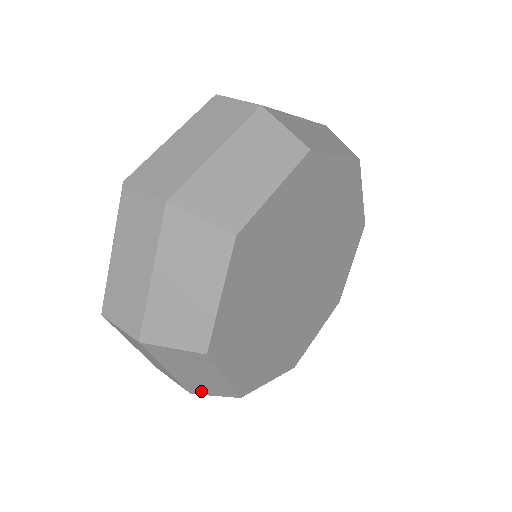
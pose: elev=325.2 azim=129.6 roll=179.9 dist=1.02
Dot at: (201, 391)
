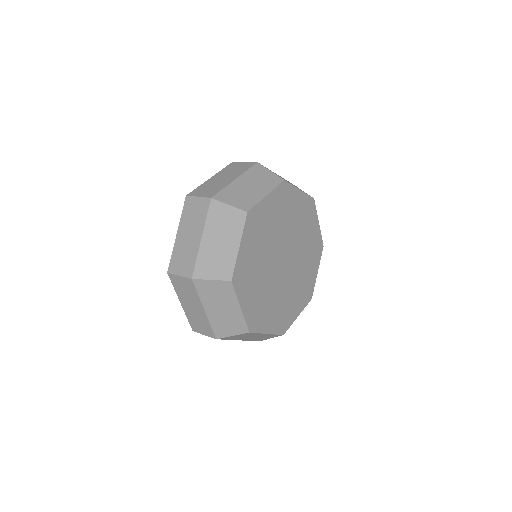
Dot at: (205, 272)
